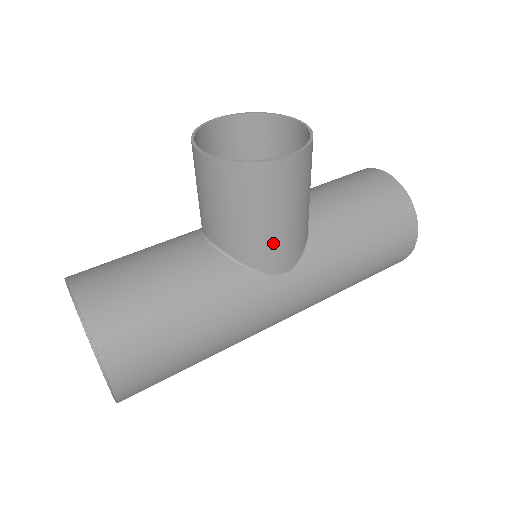
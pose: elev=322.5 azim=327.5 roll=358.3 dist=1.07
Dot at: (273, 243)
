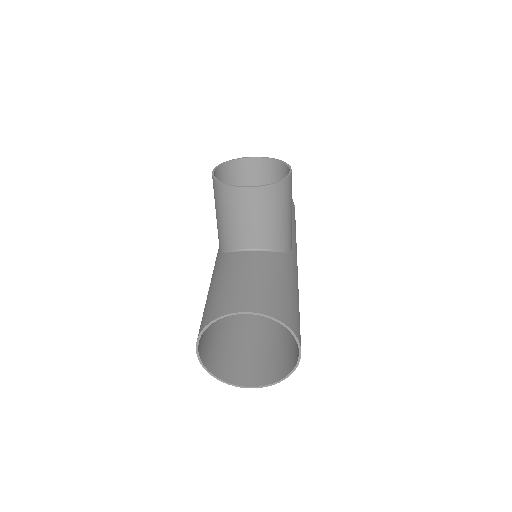
Dot at: (290, 228)
